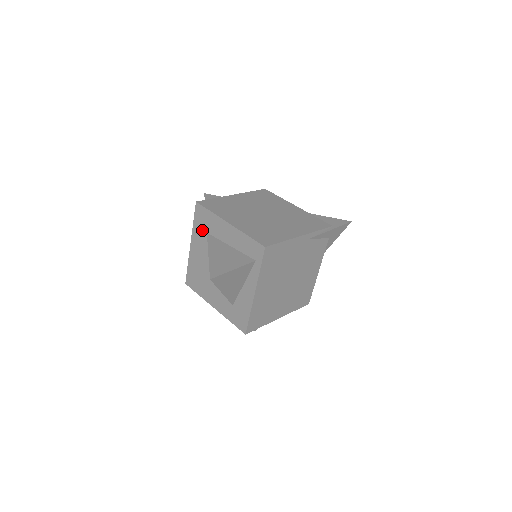
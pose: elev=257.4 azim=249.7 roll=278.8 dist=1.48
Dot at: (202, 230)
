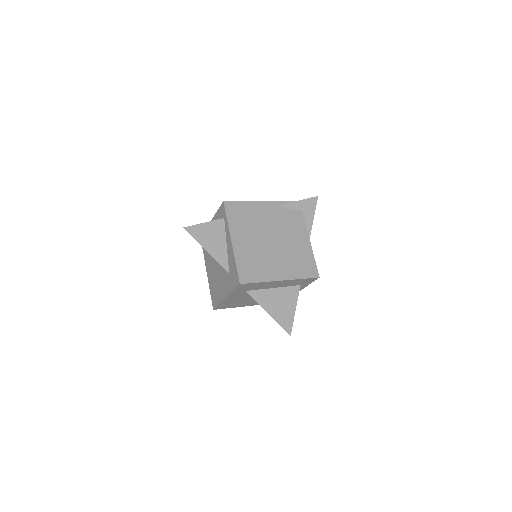
Dot at: occluded
